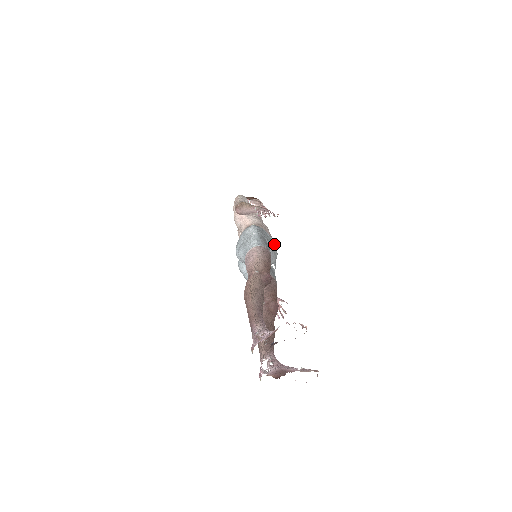
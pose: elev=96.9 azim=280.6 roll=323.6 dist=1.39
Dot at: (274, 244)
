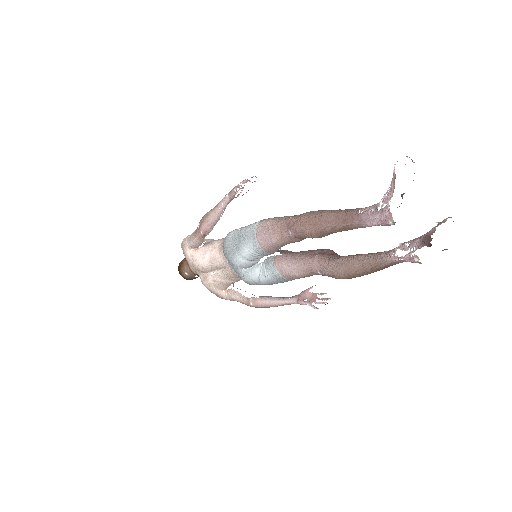
Dot at: occluded
